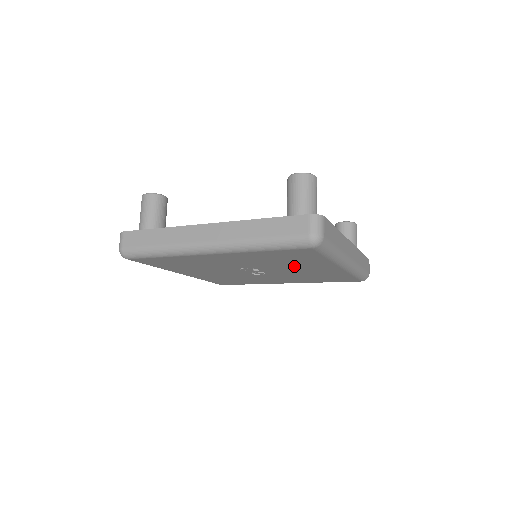
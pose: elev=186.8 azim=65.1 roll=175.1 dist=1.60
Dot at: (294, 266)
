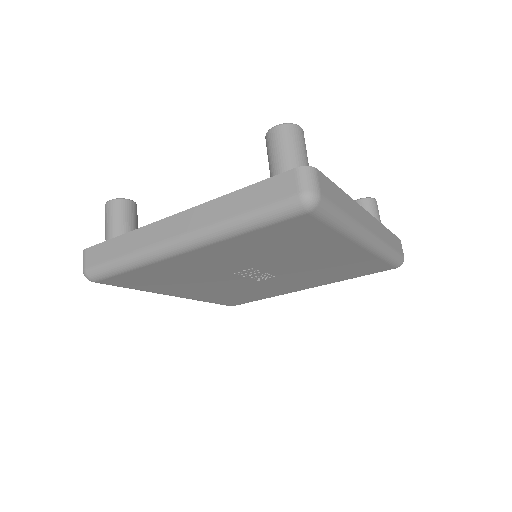
Dot at: (300, 255)
